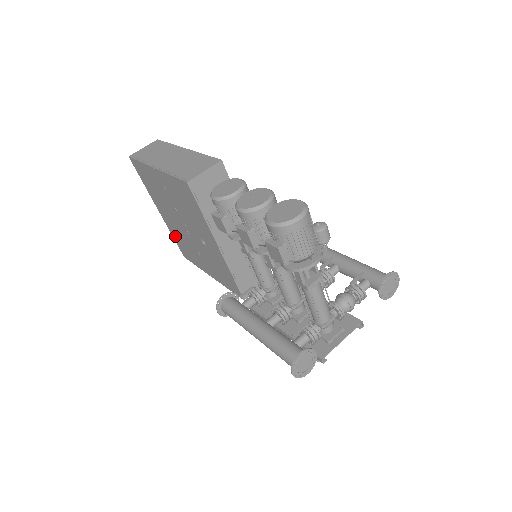
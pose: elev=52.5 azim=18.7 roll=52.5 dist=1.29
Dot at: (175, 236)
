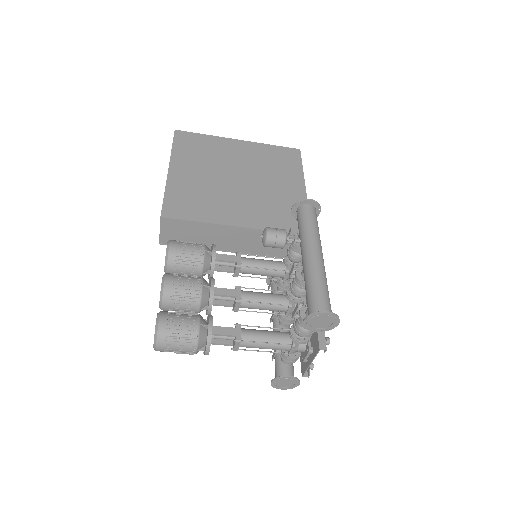
Dot at: occluded
